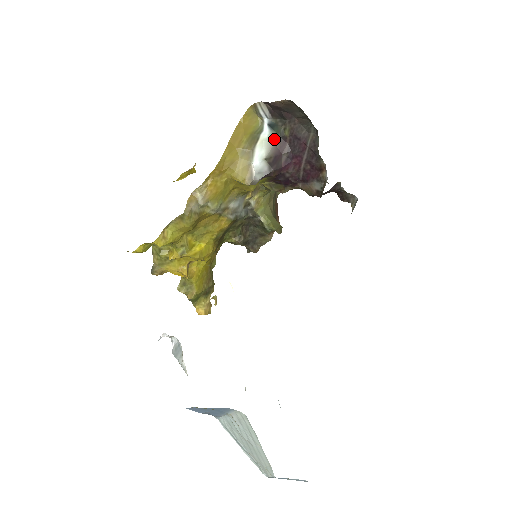
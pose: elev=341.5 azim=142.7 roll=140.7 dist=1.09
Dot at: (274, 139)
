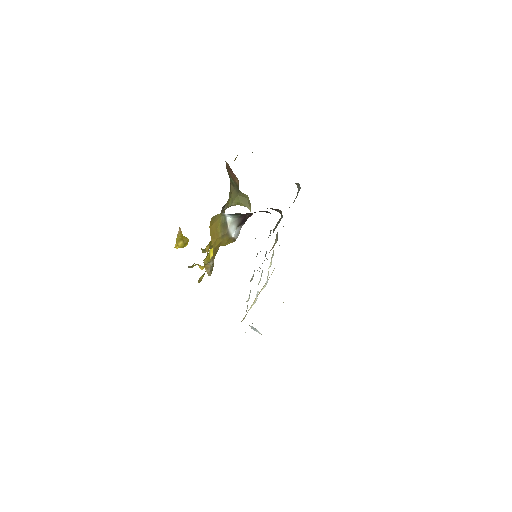
Dot at: (237, 218)
